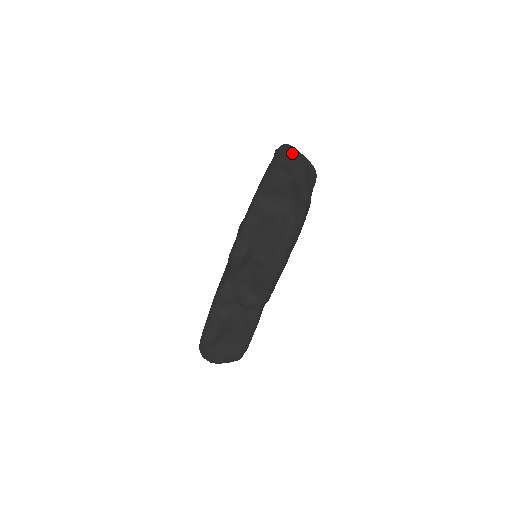
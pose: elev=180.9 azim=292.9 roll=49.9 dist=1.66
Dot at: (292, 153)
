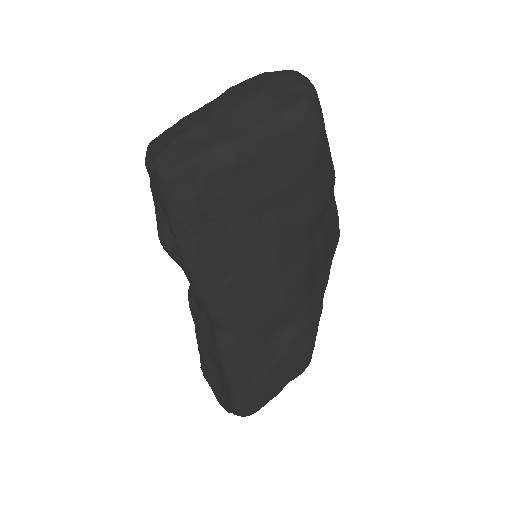
Dot at: (259, 78)
